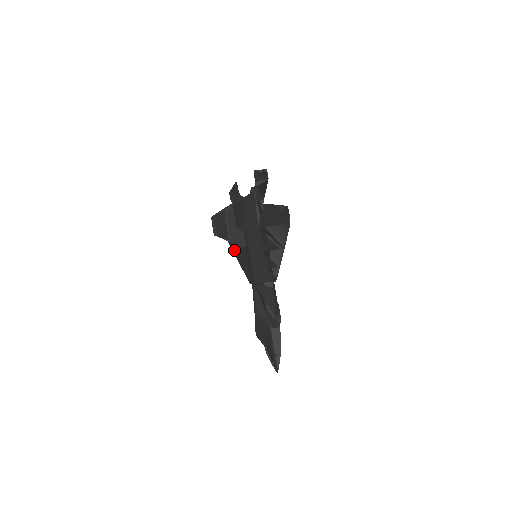
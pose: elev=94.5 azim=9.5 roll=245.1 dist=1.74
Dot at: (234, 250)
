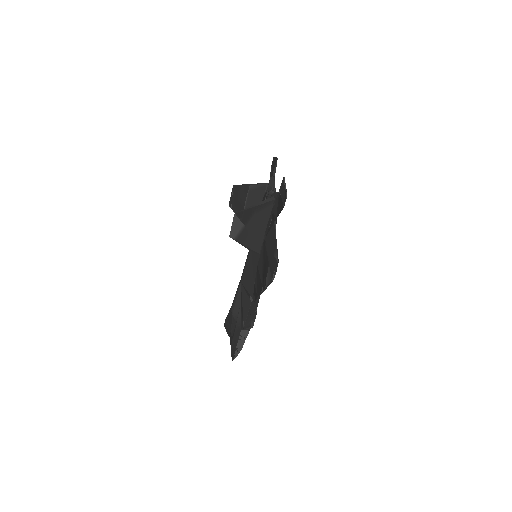
Dot at: occluded
